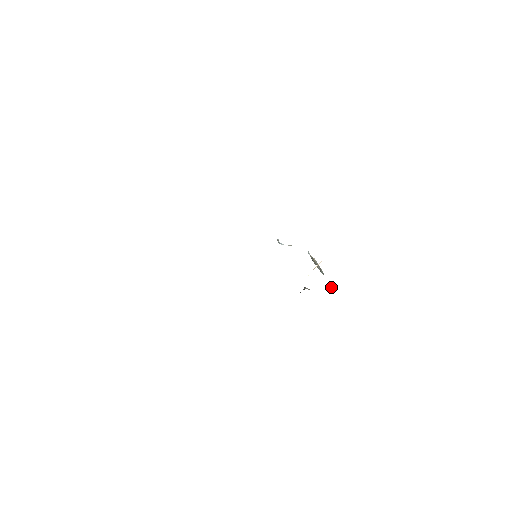
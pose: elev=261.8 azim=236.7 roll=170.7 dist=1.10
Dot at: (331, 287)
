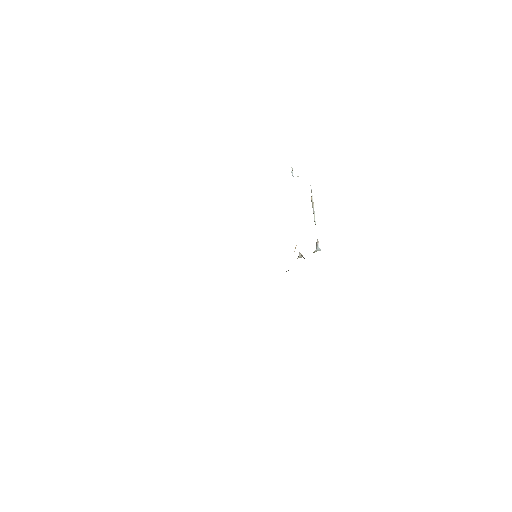
Dot at: (316, 246)
